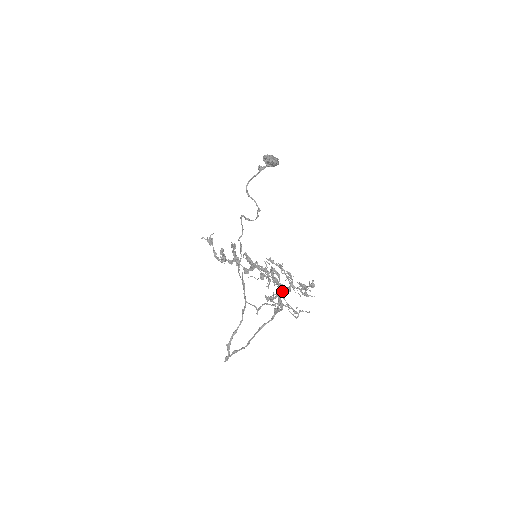
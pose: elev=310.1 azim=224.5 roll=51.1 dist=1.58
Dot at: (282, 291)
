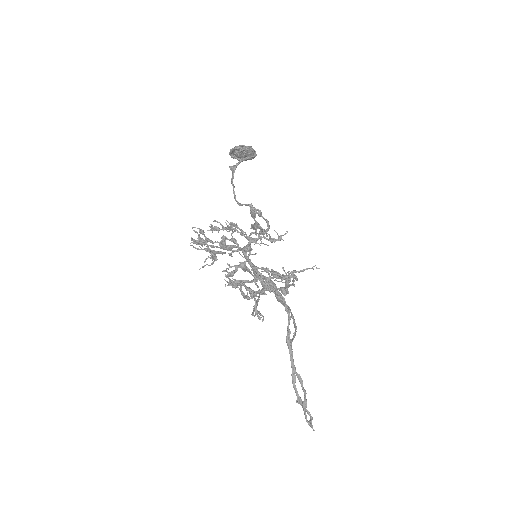
Dot at: occluded
